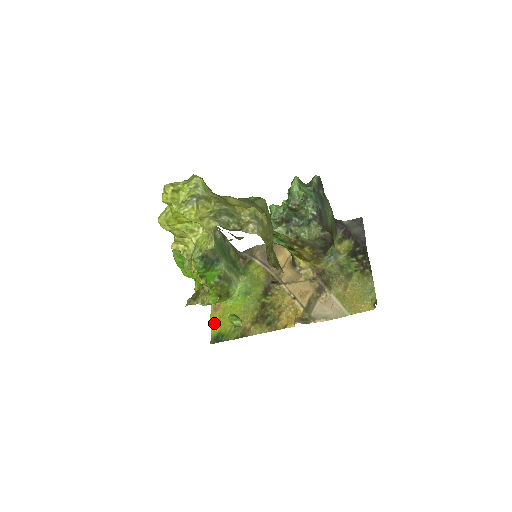
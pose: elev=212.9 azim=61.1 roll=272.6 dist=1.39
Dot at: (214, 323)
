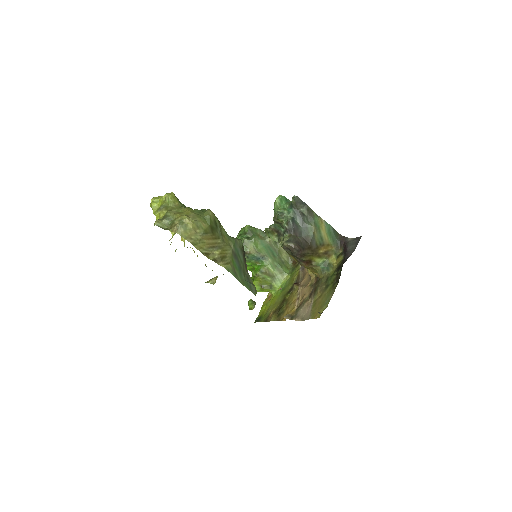
Dot at: (262, 308)
